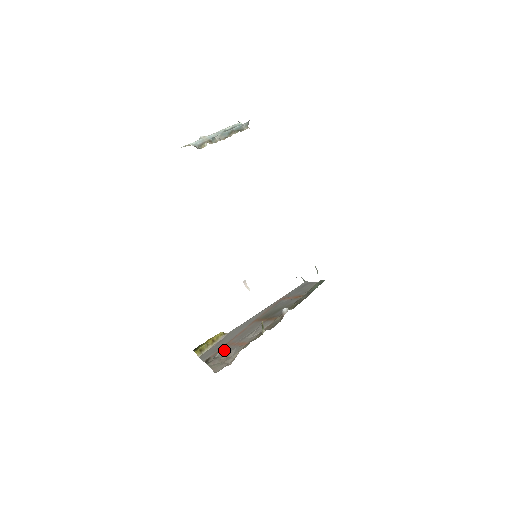
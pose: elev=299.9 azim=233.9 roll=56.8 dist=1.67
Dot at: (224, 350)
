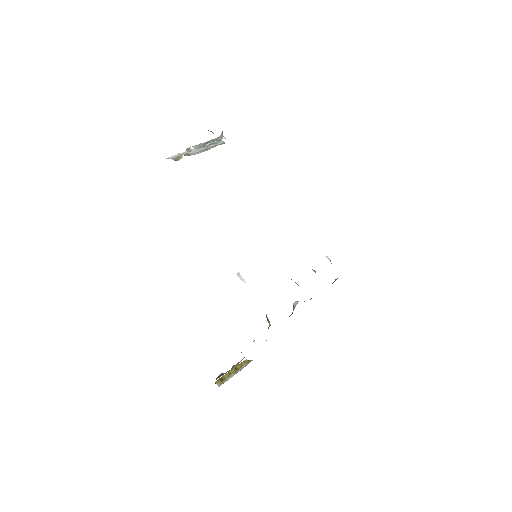
Dot at: occluded
